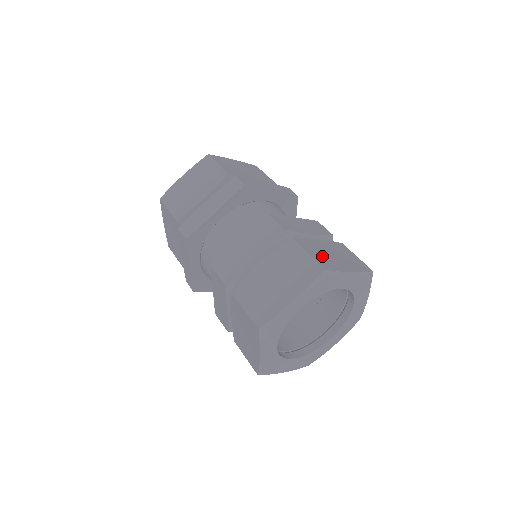
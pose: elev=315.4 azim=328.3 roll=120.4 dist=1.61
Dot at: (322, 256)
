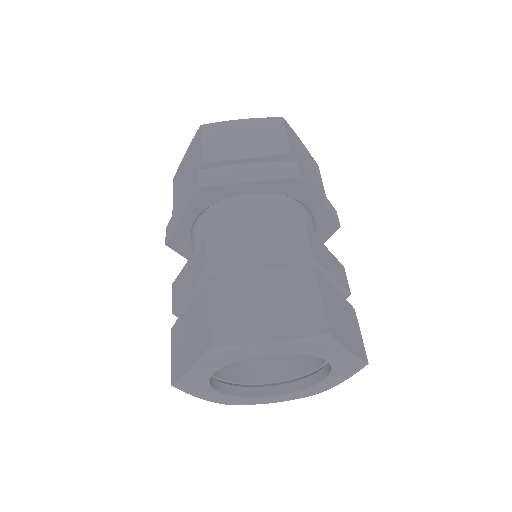
Dot at: (333, 313)
